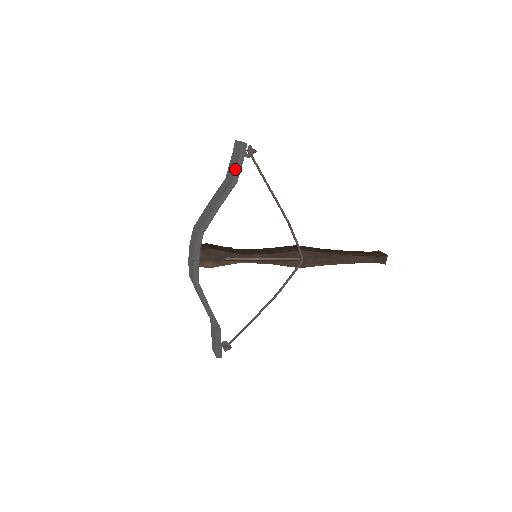
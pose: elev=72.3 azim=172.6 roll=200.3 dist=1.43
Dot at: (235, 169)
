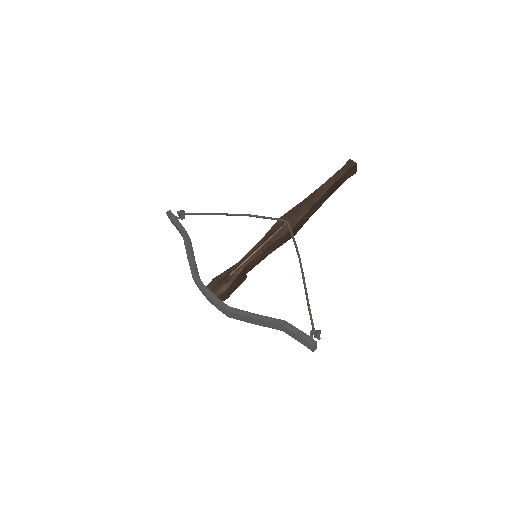
Dot at: (177, 227)
